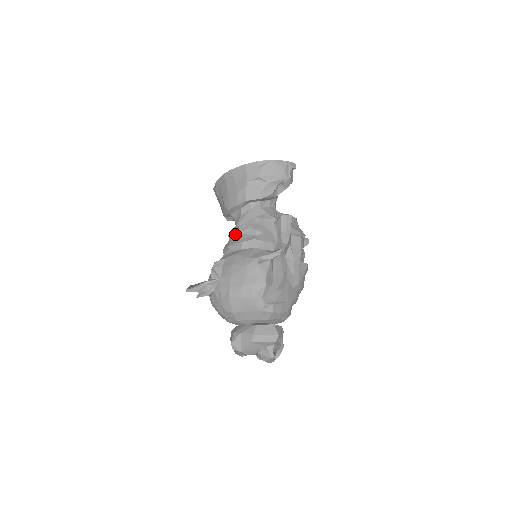
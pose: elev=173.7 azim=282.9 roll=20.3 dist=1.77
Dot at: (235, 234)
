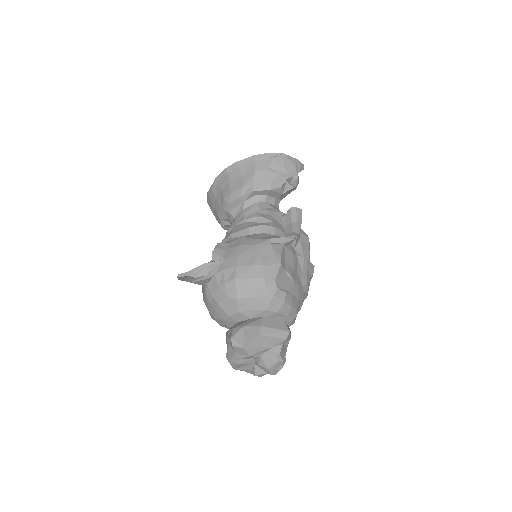
Dot at: (238, 224)
